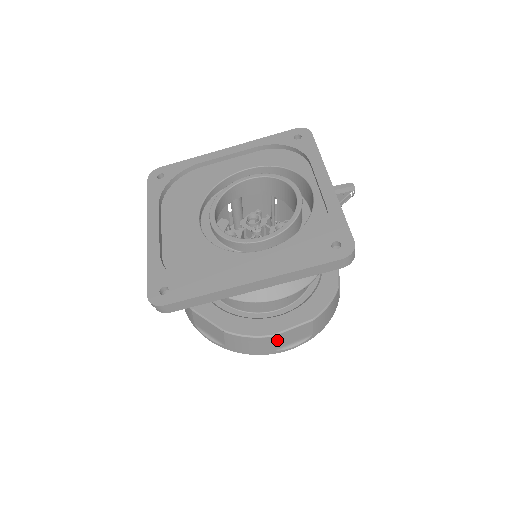
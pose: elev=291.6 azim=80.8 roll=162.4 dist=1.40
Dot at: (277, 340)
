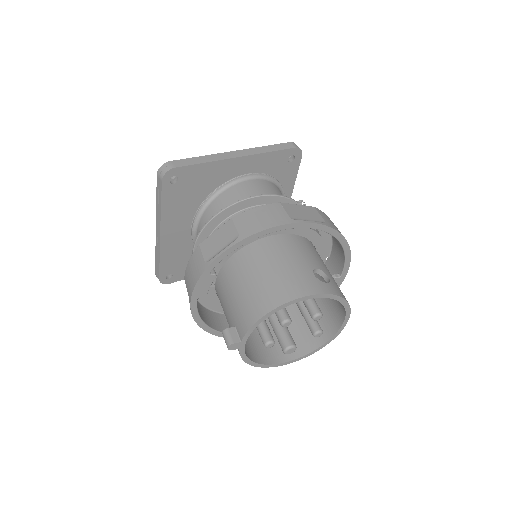
Dot at: (286, 209)
